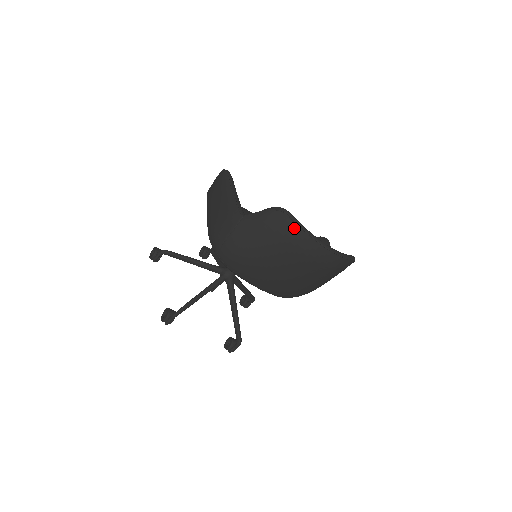
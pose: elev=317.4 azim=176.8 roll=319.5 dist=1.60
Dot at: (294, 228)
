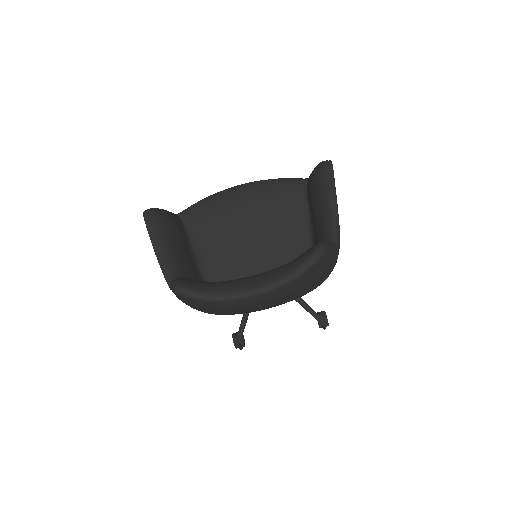
Dot at: (200, 302)
